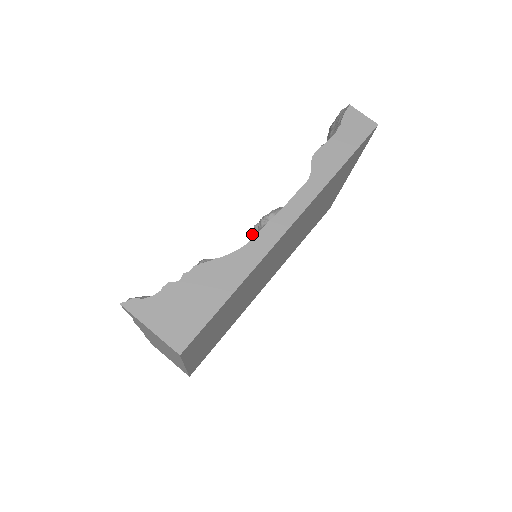
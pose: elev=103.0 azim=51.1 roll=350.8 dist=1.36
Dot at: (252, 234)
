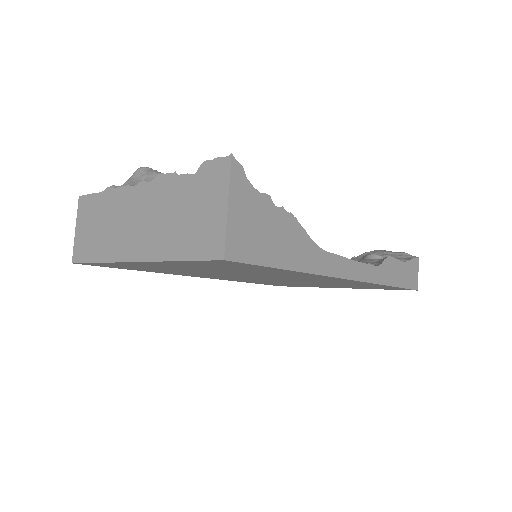
Dot at: occluded
